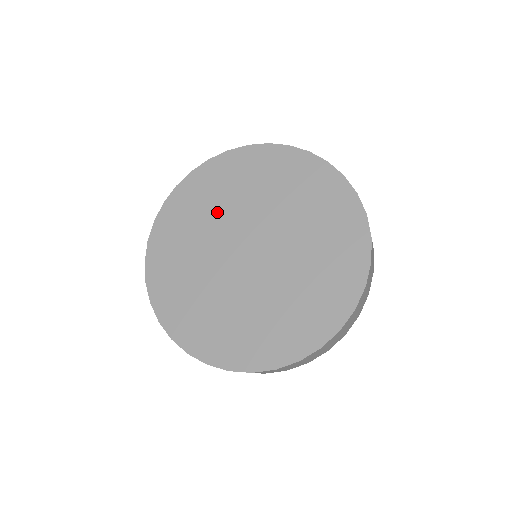
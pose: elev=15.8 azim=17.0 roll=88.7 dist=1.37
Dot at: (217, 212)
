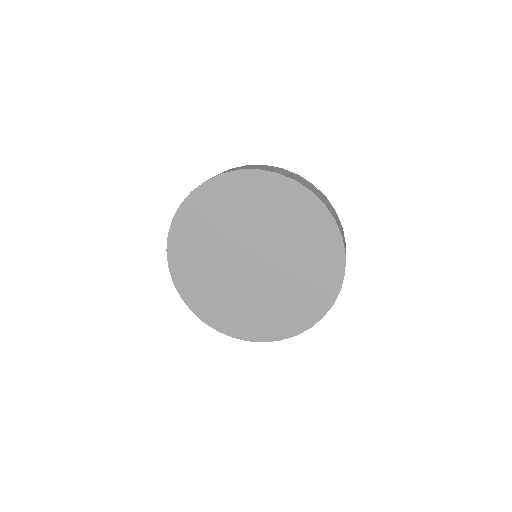
Dot at: (244, 218)
